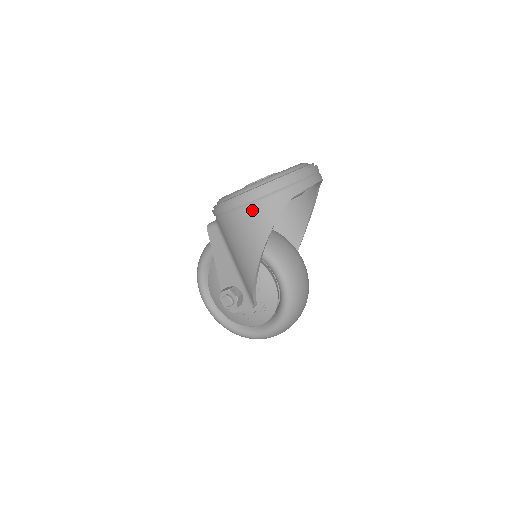
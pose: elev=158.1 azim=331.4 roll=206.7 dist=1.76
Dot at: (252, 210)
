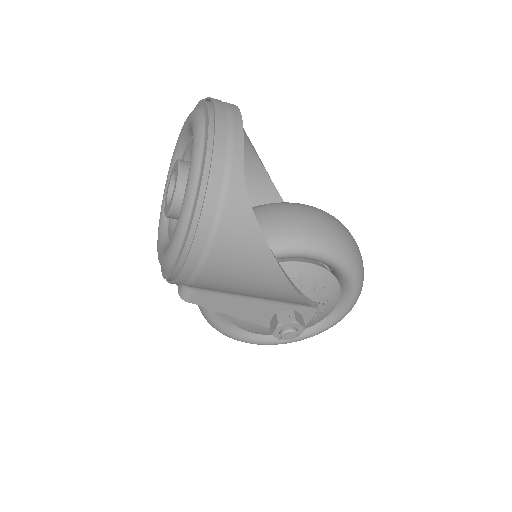
Dot at: (219, 246)
